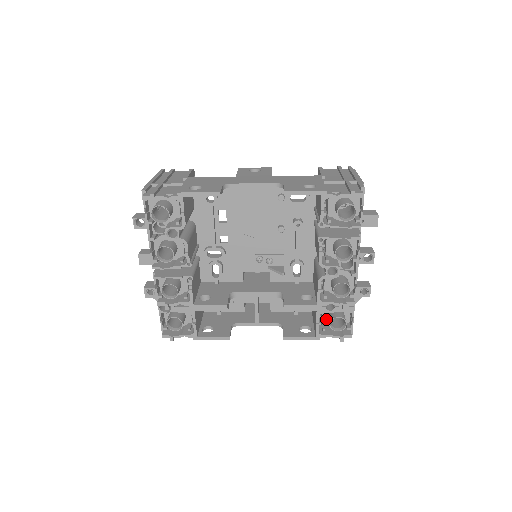
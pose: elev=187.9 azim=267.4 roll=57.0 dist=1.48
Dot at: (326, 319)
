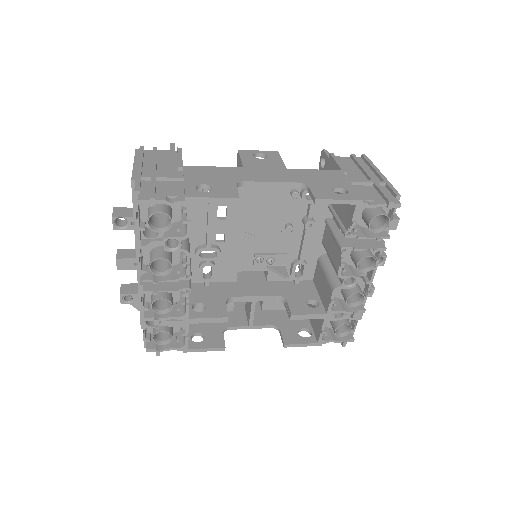
Dot at: (327, 322)
